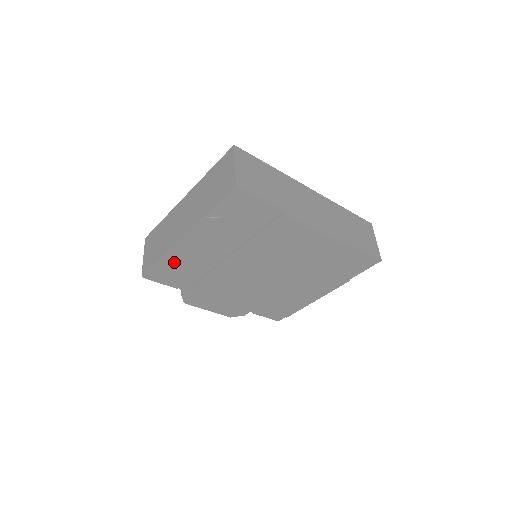
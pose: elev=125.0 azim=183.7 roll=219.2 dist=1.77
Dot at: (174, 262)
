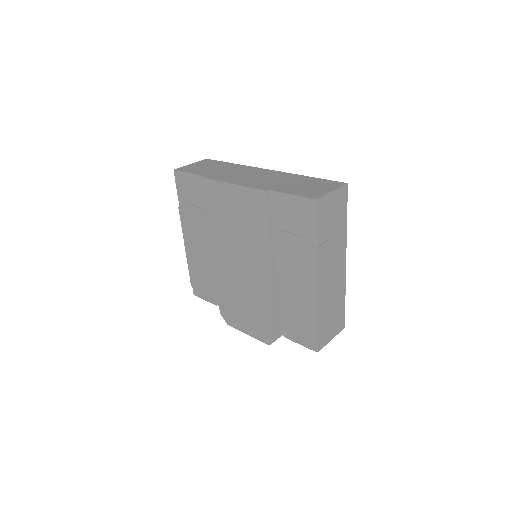
Dot at: (196, 268)
